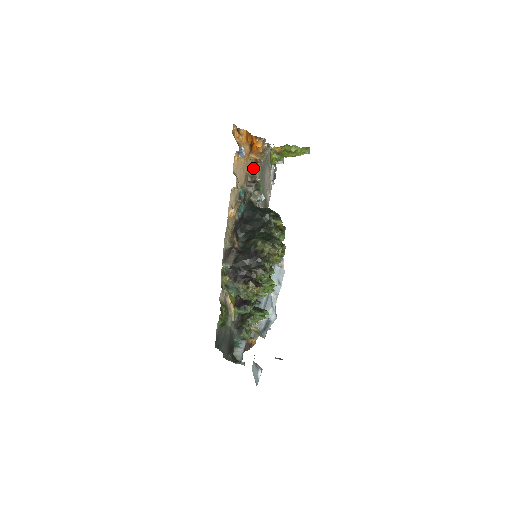
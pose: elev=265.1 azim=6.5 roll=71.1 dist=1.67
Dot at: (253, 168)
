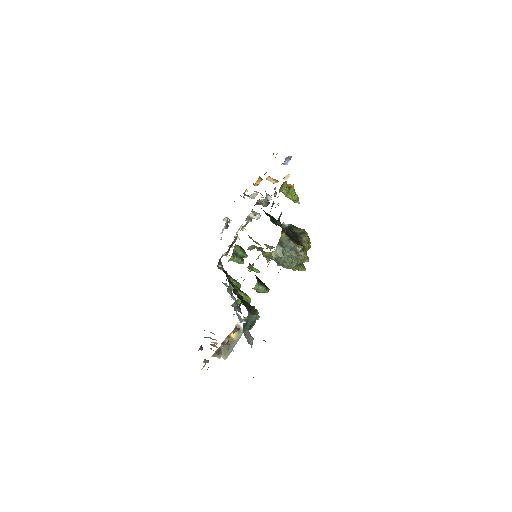
Dot at: occluded
